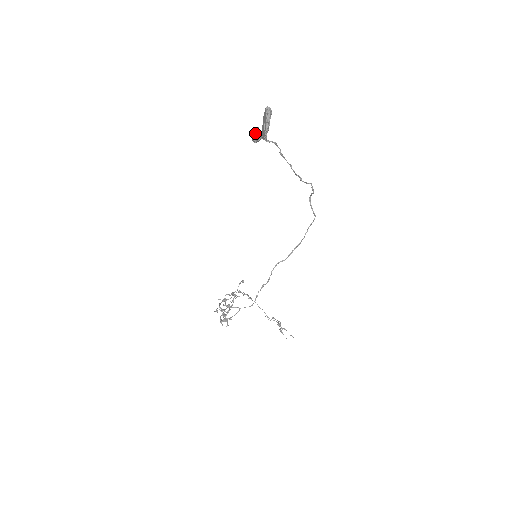
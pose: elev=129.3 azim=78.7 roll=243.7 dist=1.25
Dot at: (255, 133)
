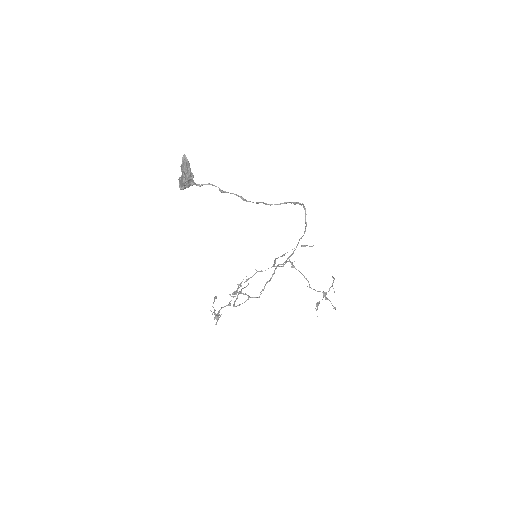
Dot at: (180, 180)
